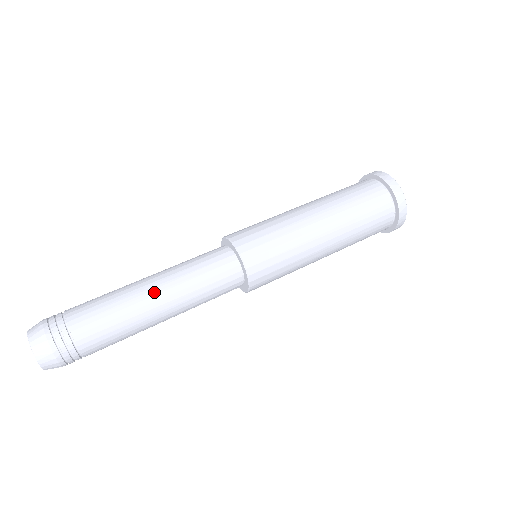
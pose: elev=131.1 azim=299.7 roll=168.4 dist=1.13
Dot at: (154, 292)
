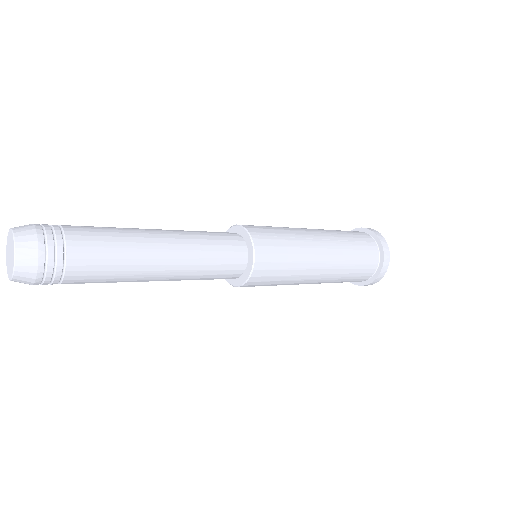
Dot at: occluded
